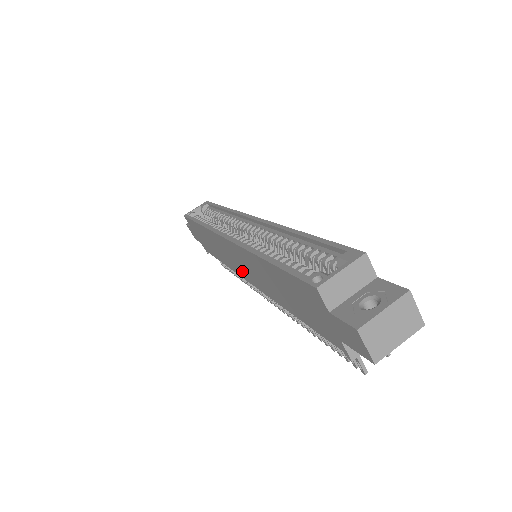
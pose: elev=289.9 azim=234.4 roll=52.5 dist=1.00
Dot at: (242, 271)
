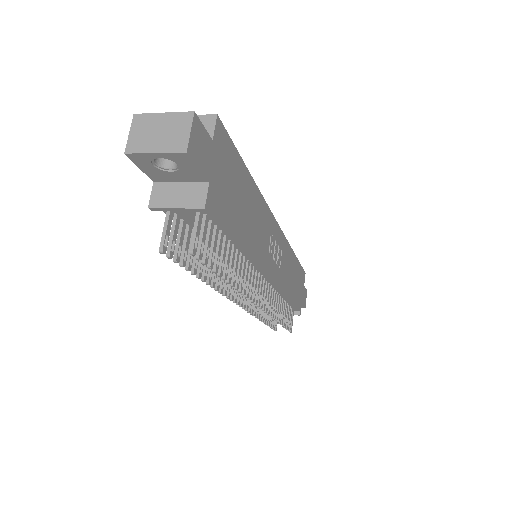
Dot at: occluded
